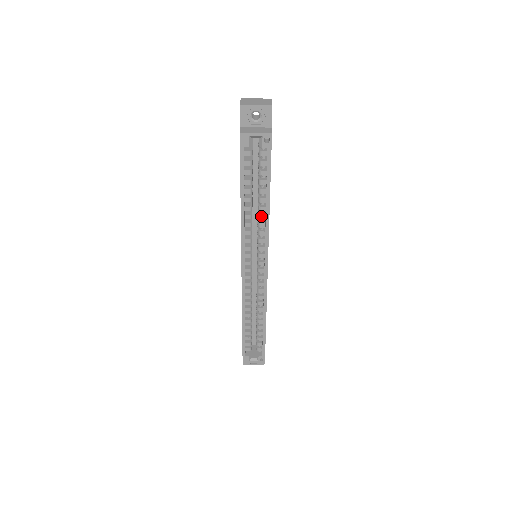
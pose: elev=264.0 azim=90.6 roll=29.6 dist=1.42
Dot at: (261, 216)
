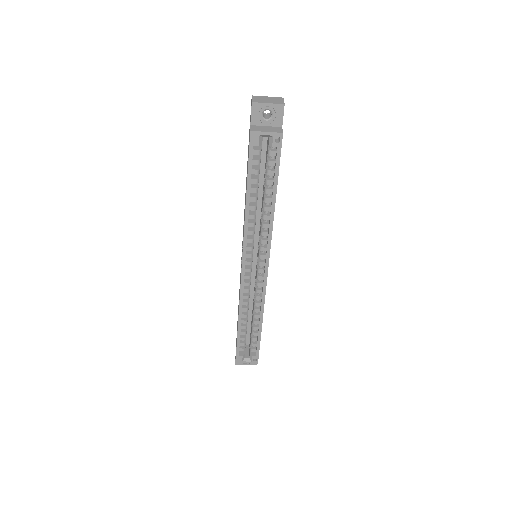
Dot at: (265, 216)
